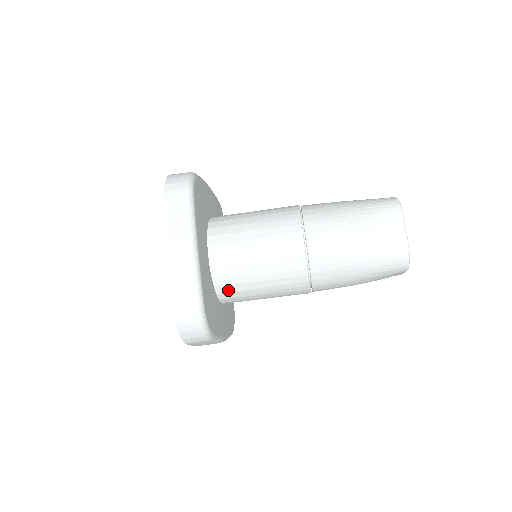
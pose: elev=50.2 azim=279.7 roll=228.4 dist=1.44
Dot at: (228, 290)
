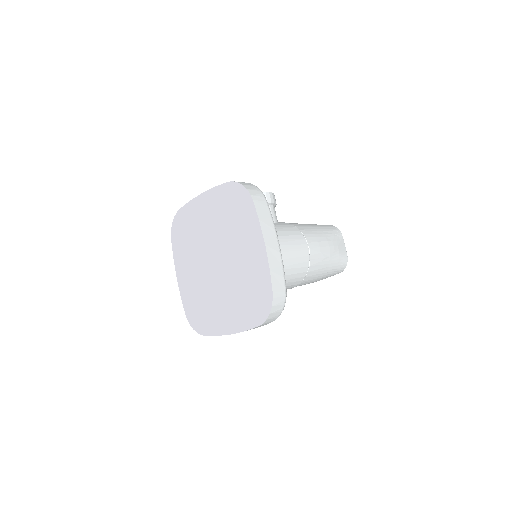
Dot at: occluded
